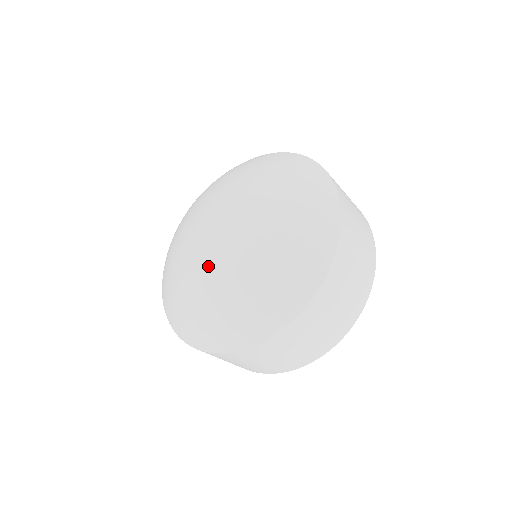
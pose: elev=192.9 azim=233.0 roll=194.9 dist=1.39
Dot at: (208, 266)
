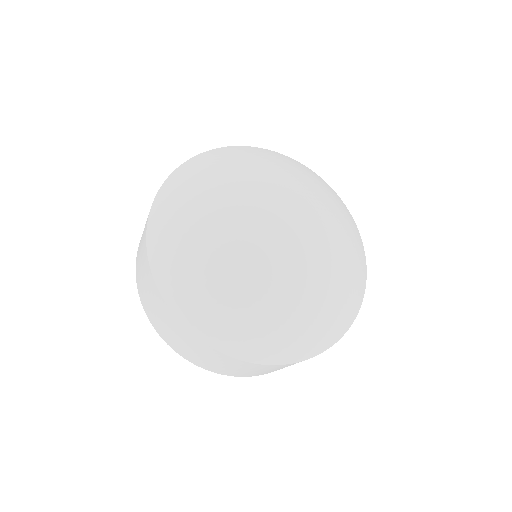
Dot at: (285, 273)
